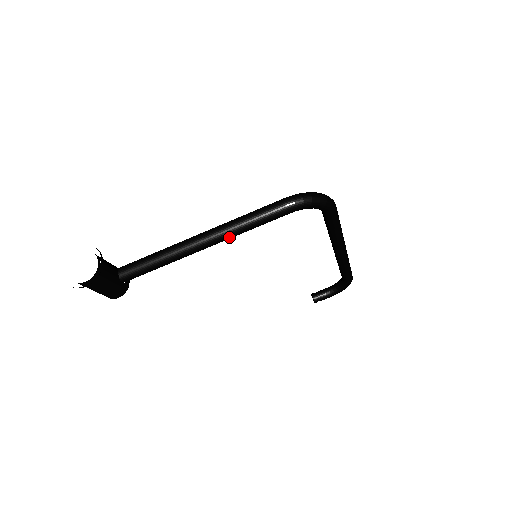
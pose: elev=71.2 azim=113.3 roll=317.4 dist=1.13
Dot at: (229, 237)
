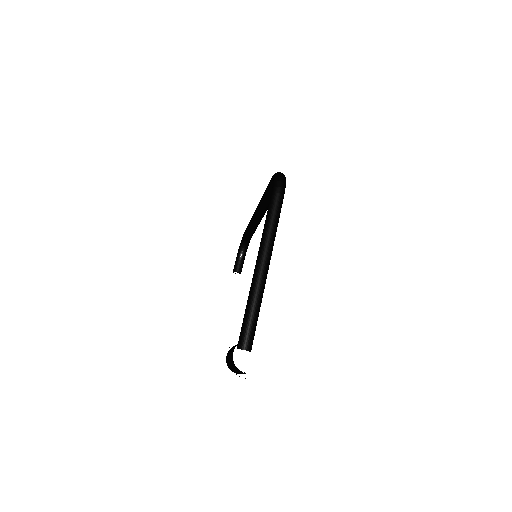
Dot at: occluded
